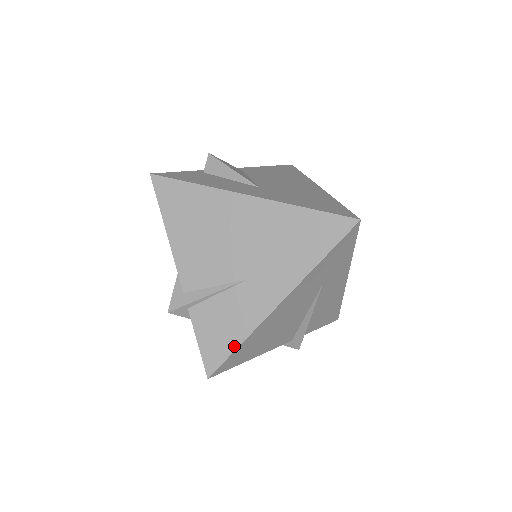
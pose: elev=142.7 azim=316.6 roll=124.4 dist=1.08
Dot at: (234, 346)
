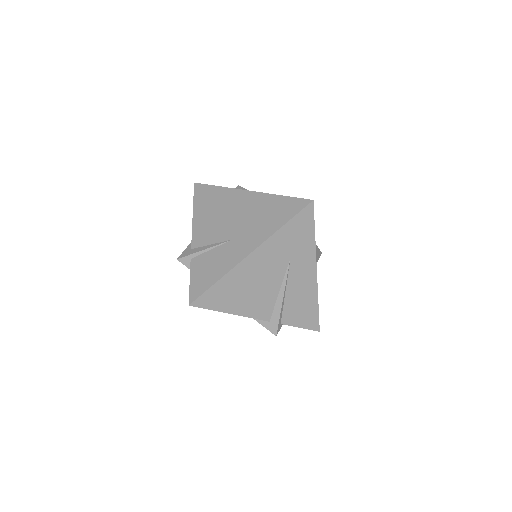
Dot at: (213, 282)
